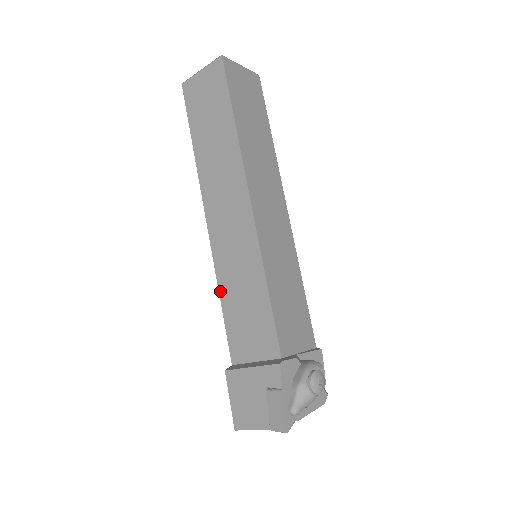
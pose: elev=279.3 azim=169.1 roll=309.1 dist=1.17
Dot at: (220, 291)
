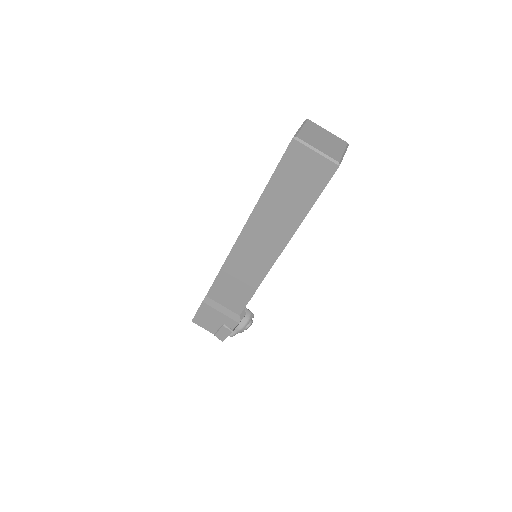
Dot at: (223, 267)
